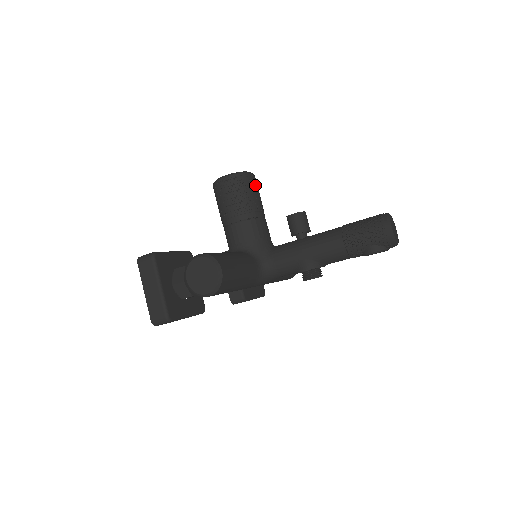
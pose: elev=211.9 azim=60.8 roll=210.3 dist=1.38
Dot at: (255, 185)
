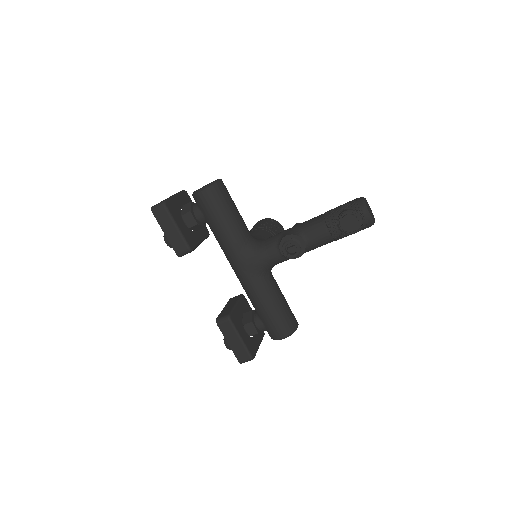
Dot at: (282, 230)
